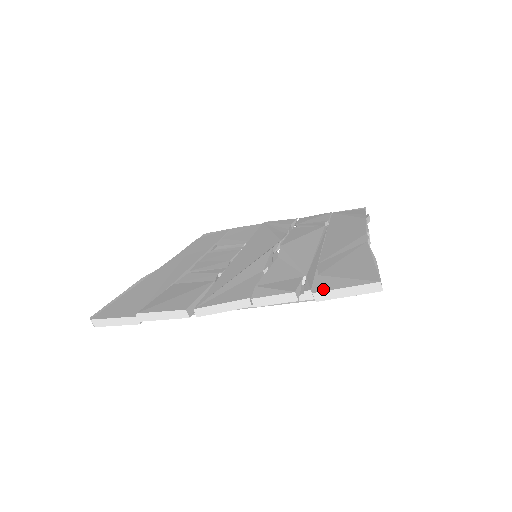
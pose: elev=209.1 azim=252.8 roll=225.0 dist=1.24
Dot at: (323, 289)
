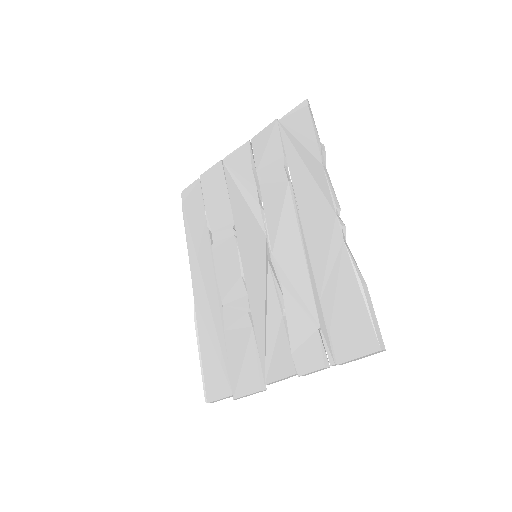
Dot at: (343, 360)
